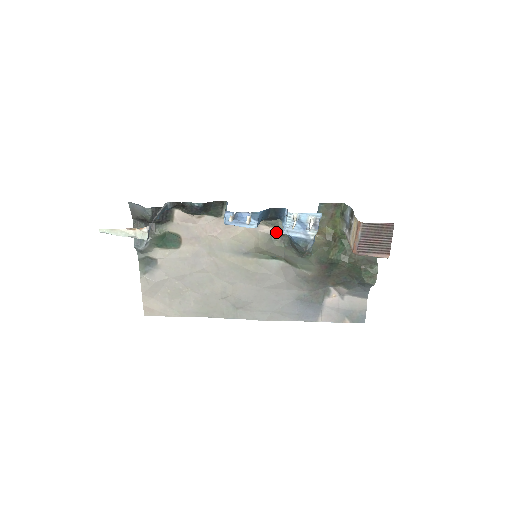
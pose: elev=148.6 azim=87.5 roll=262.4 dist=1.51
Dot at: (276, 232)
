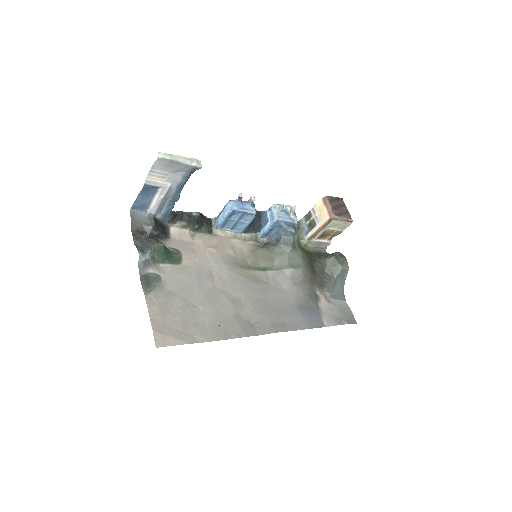
Dot at: (259, 245)
